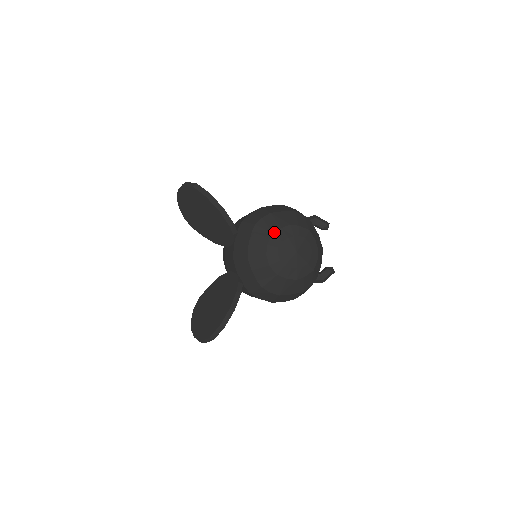
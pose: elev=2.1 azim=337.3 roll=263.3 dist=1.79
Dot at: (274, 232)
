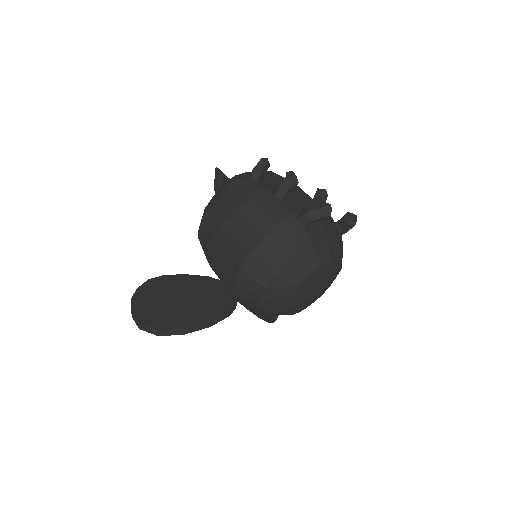
Dot at: (286, 305)
